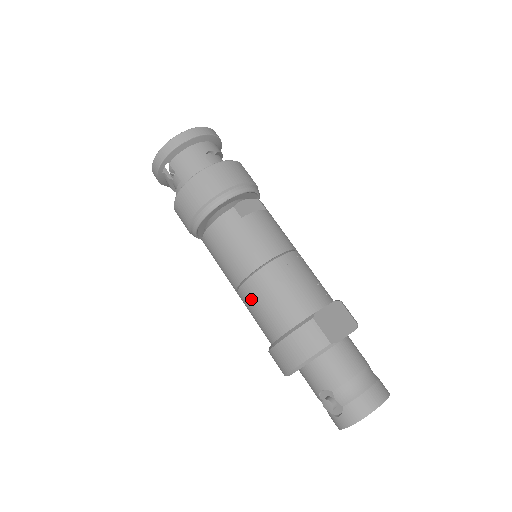
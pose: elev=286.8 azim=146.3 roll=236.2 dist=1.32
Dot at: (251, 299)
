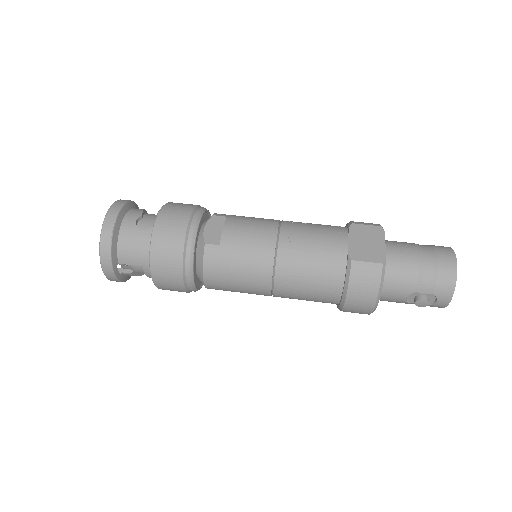
Dot at: (291, 292)
